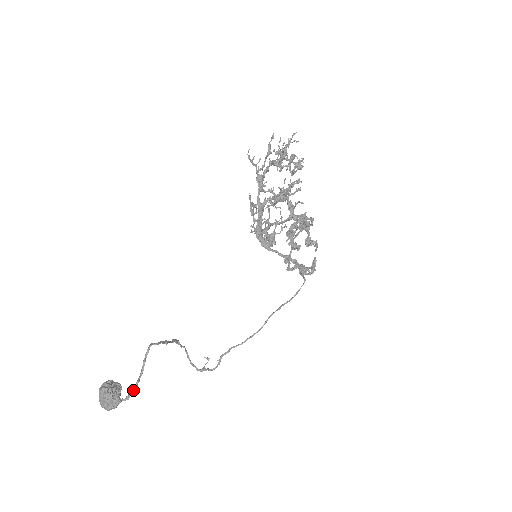
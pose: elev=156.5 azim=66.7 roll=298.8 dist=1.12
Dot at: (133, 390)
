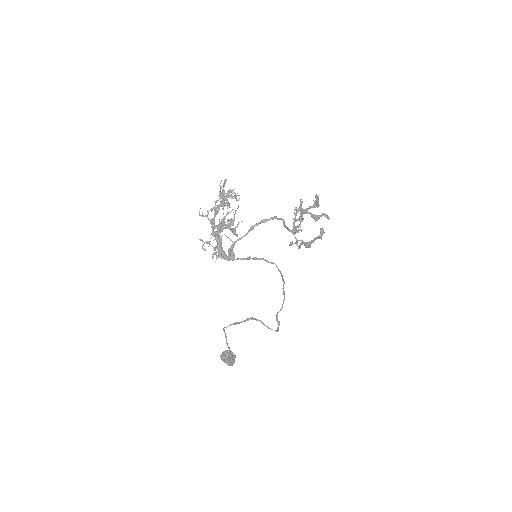
Dot at: (229, 354)
